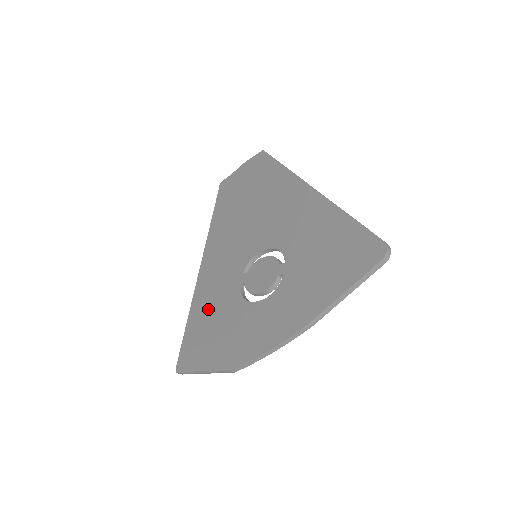
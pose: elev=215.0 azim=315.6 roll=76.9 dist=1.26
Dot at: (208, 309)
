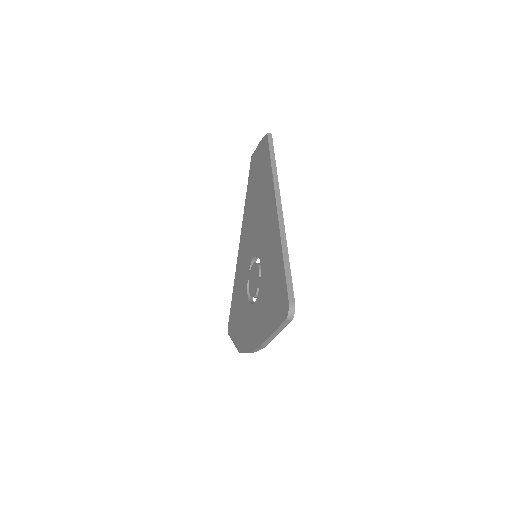
Dot at: (238, 290)
